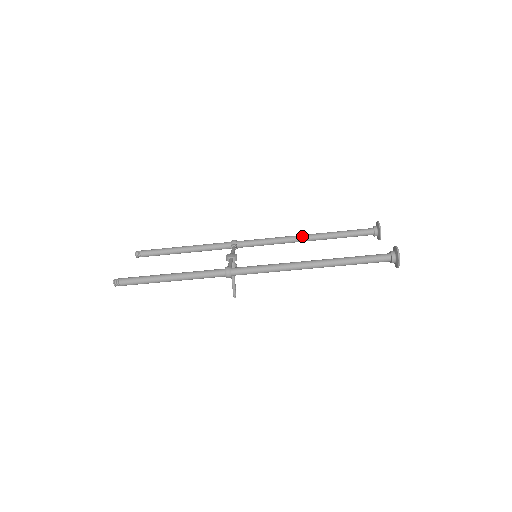
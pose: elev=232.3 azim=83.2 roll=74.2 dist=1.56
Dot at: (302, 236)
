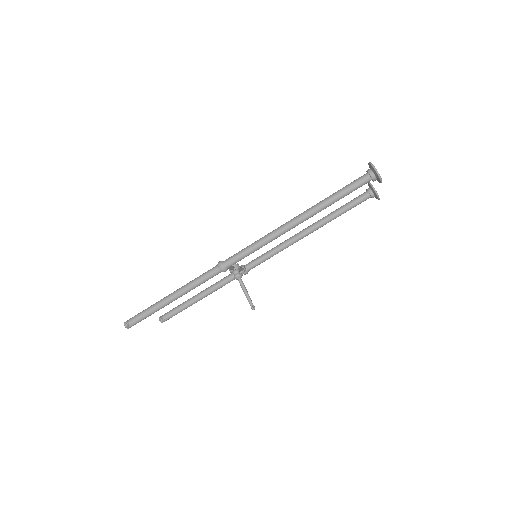
Dot at: (302, 230)
